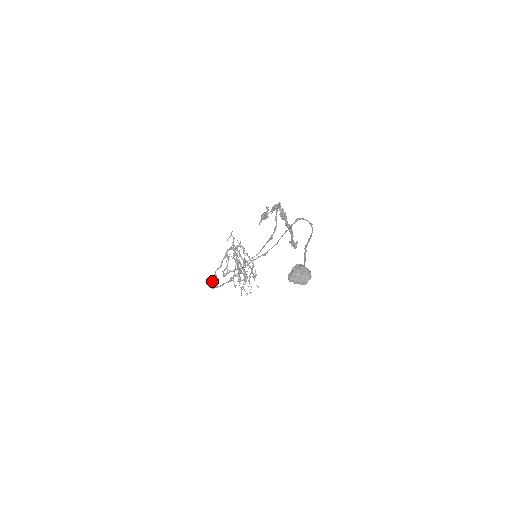
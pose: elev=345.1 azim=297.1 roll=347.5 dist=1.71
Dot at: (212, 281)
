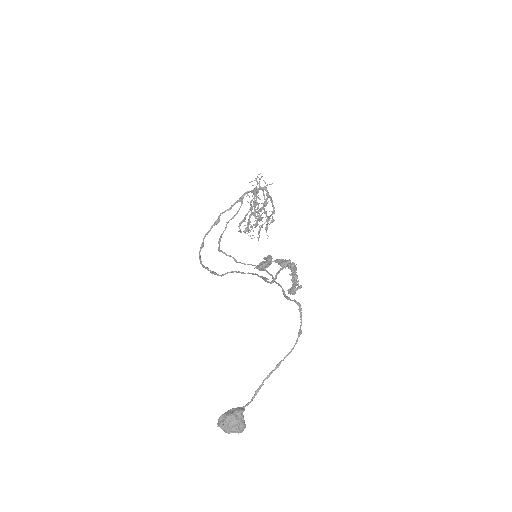
Dot at: (211, 227)
